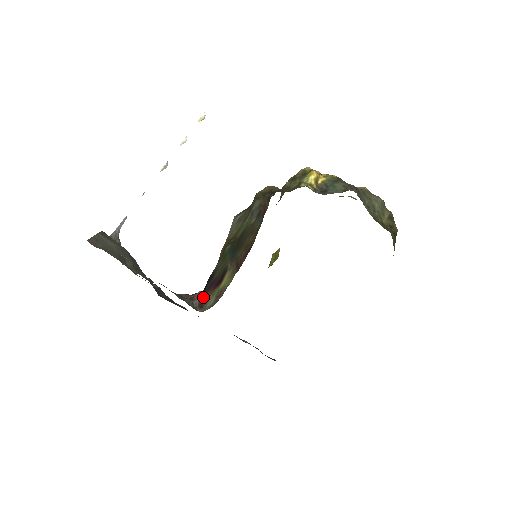
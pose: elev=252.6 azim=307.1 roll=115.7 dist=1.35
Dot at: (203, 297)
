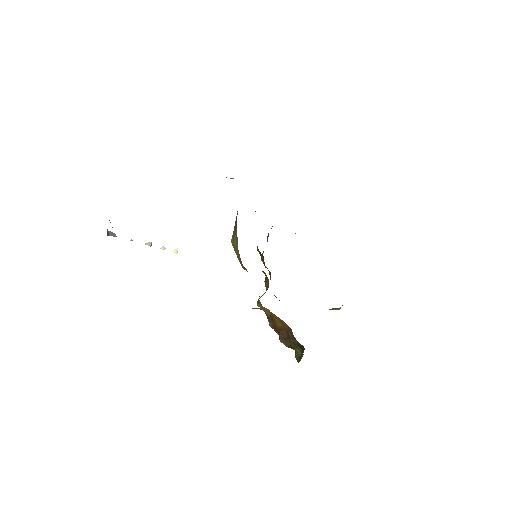
Dot at: occluded
